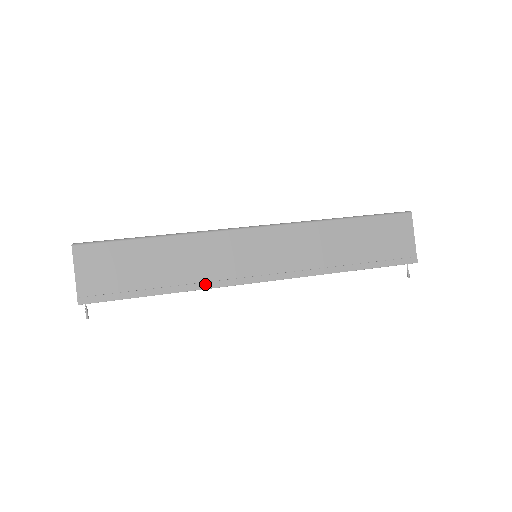
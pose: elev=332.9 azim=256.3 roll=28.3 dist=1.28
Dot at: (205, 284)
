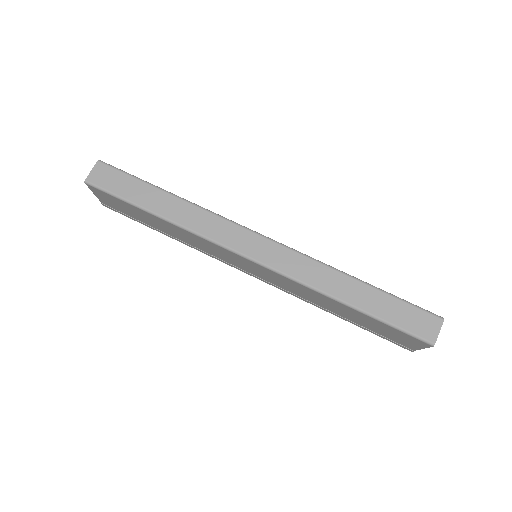
Dot at: (200, 251)
